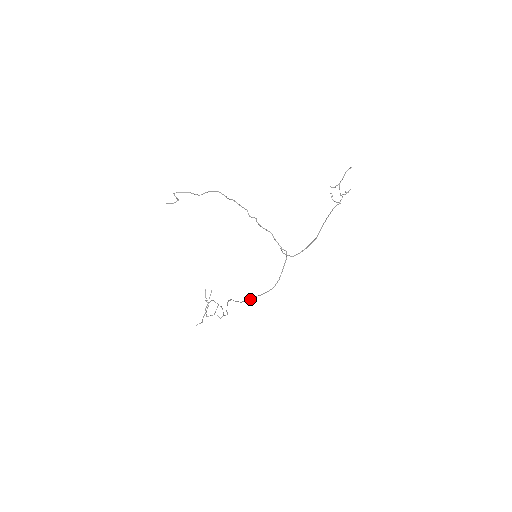
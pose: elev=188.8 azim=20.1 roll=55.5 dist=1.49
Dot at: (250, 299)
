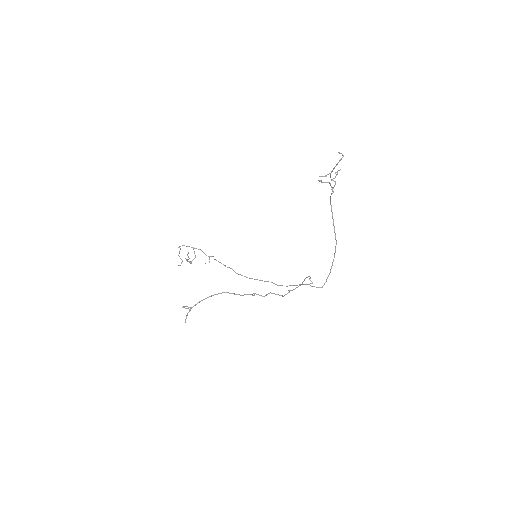
Dot at: occluded
